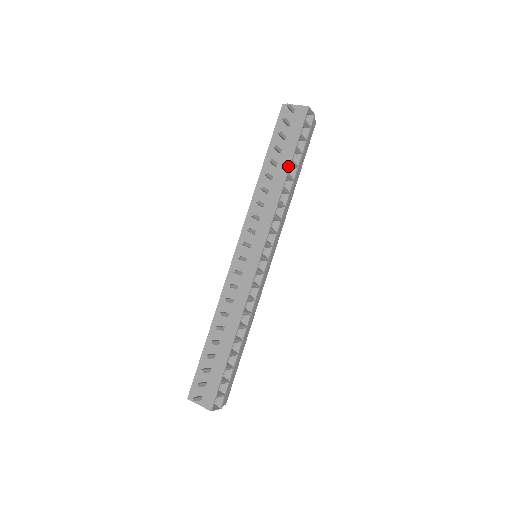
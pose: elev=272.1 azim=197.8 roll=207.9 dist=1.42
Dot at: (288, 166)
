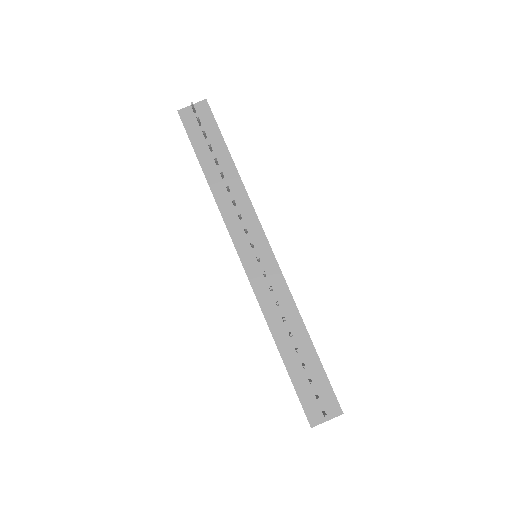
Dot at: (230, 157)
